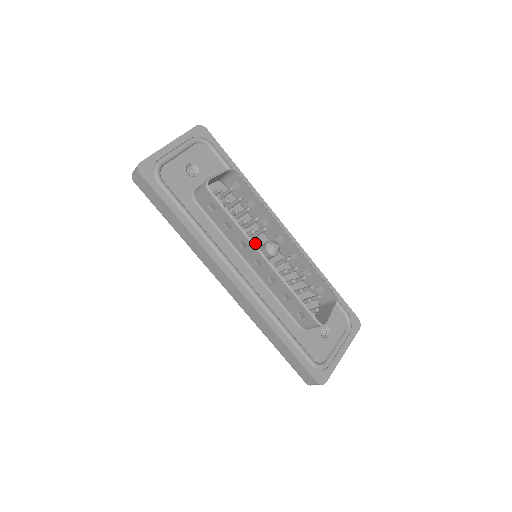
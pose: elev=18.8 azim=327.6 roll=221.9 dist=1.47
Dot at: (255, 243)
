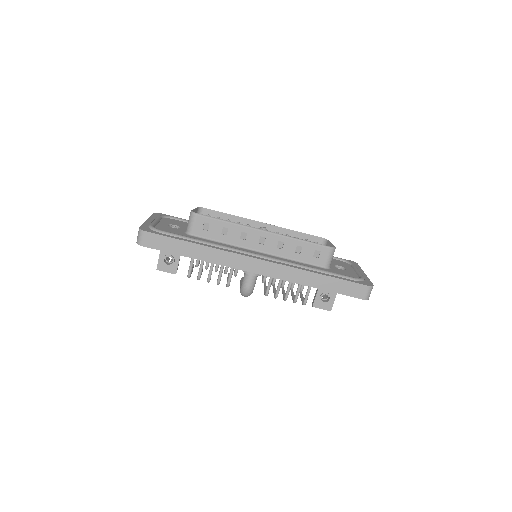
Dot at: occluded
